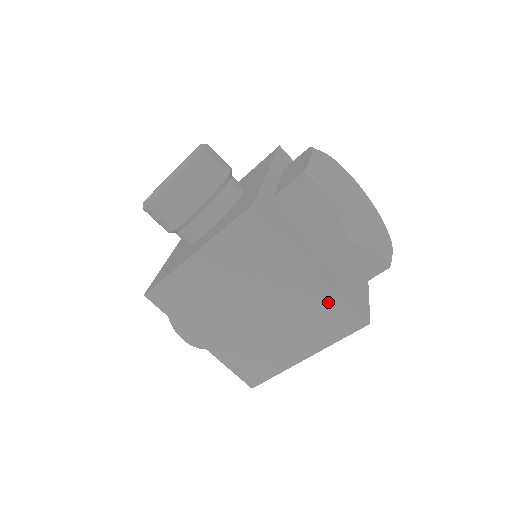
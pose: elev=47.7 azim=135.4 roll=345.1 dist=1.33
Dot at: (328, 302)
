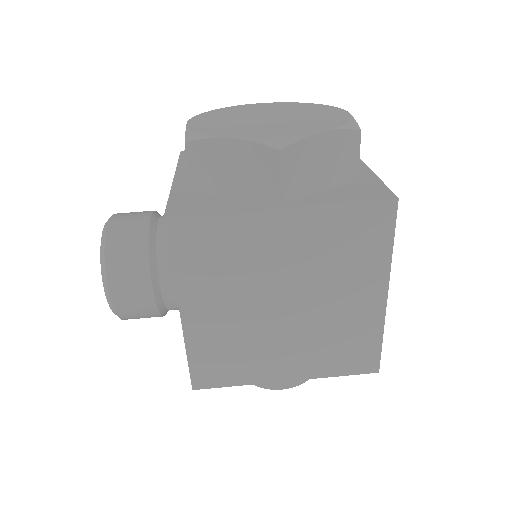
Dot at: (336, 224)
